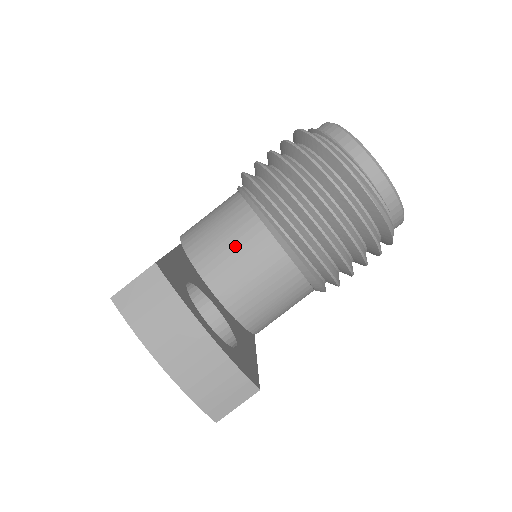
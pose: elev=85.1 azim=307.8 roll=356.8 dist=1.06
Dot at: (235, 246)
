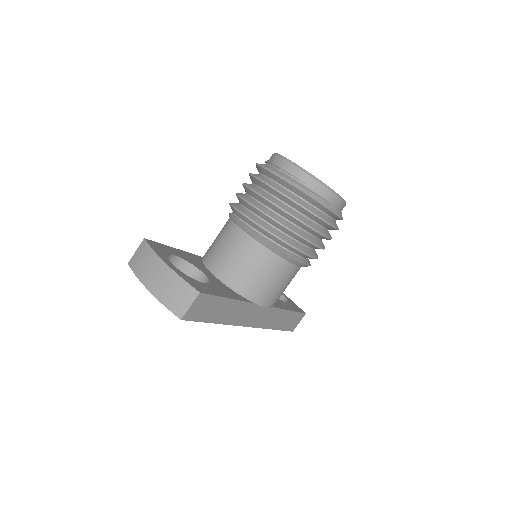
Dot at: (221, 241)
